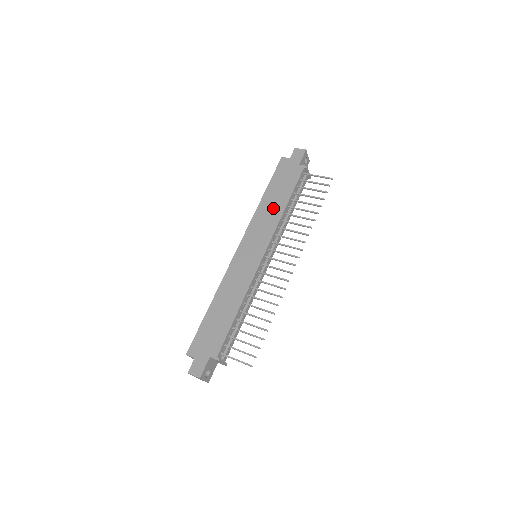
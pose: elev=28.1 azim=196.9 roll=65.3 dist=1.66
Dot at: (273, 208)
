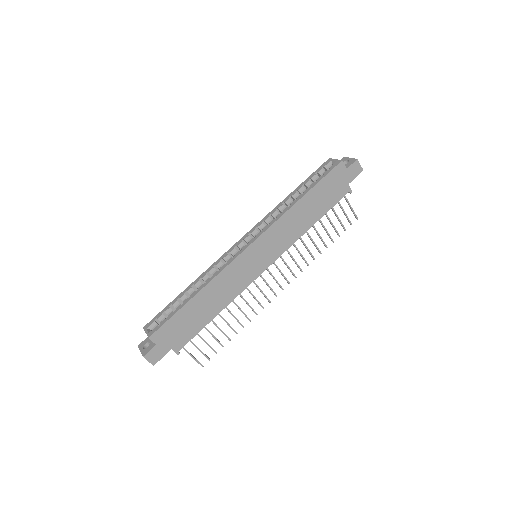
Dot at: (302, 220)
